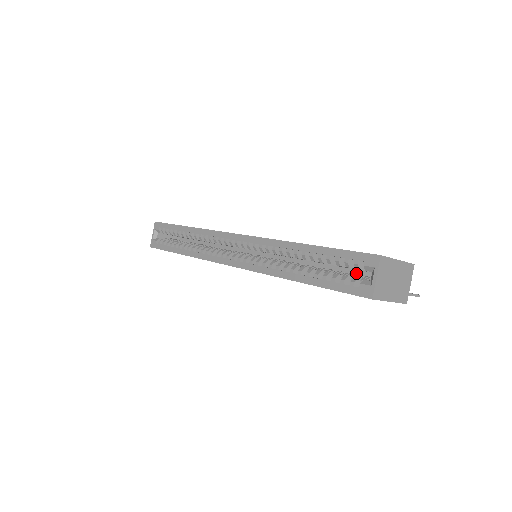
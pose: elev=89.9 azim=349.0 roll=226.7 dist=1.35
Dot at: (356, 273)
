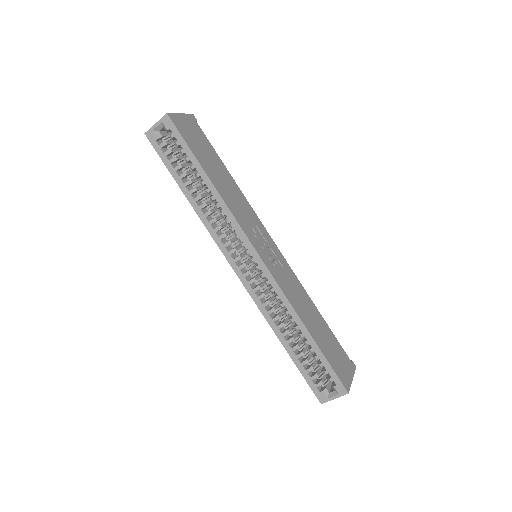
Dot at: occluded
